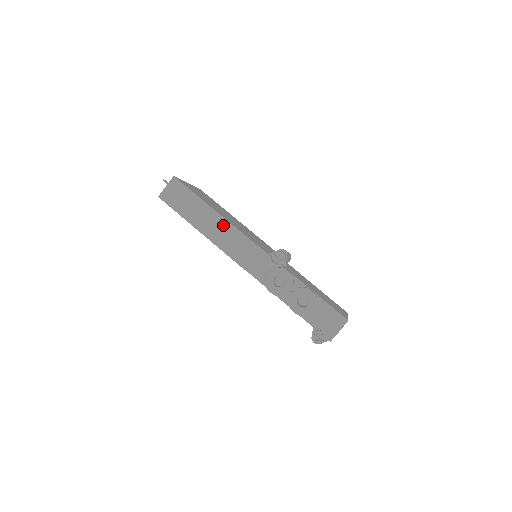
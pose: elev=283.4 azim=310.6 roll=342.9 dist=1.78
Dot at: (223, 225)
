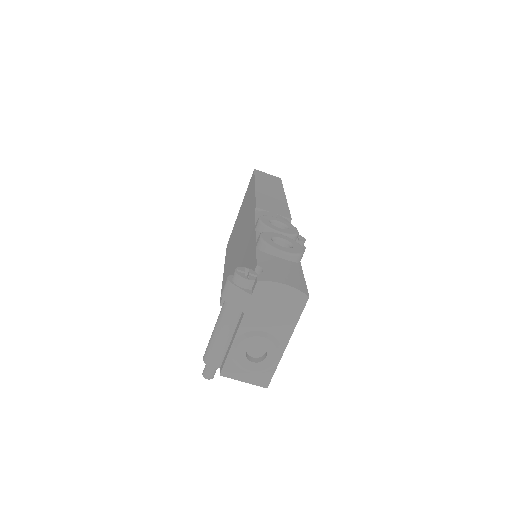
Dot at: (280, 198)
